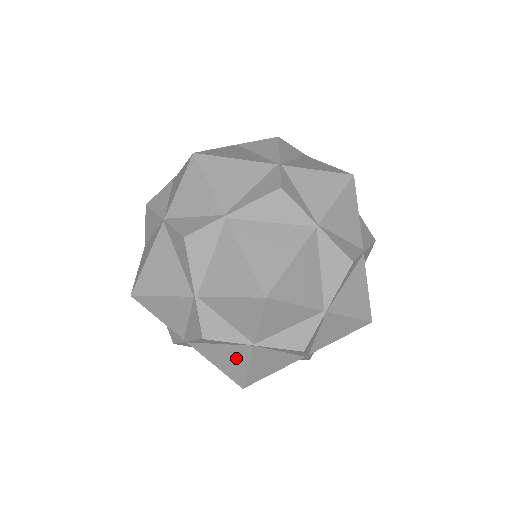
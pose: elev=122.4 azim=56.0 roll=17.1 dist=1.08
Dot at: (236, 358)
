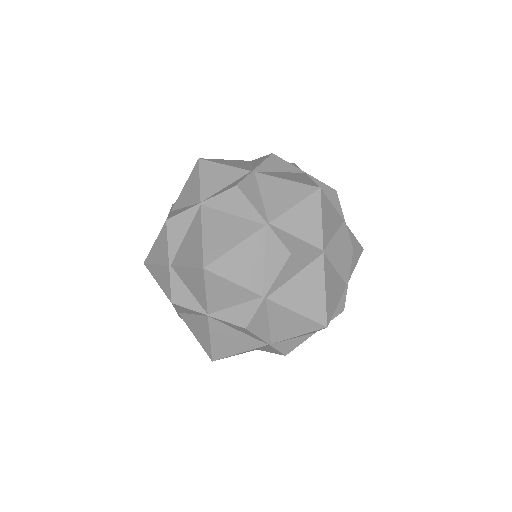
Dot at: occluded
